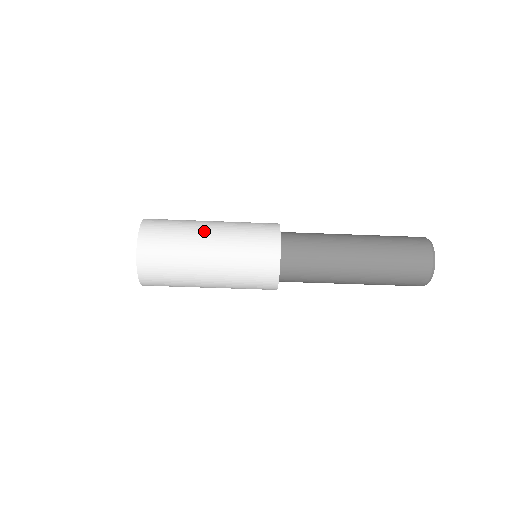
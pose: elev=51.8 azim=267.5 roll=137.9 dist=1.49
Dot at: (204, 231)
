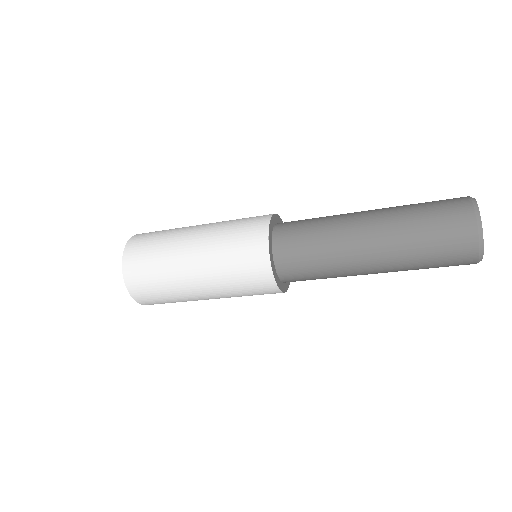
Dot at: (185, 243)
